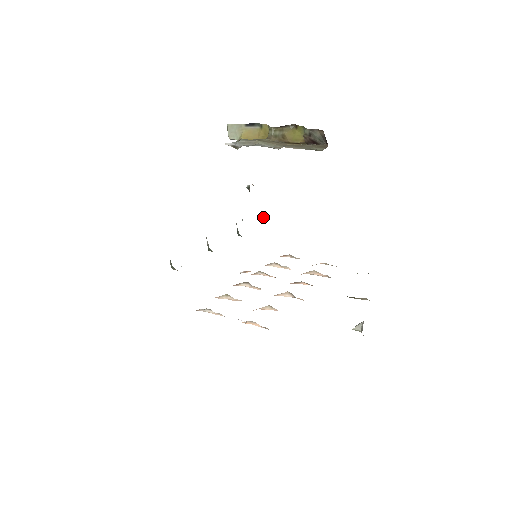
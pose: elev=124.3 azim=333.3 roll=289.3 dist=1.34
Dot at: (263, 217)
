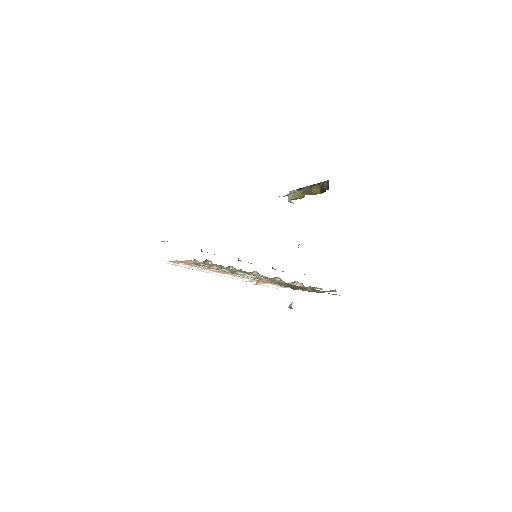
Dot at: occluded
